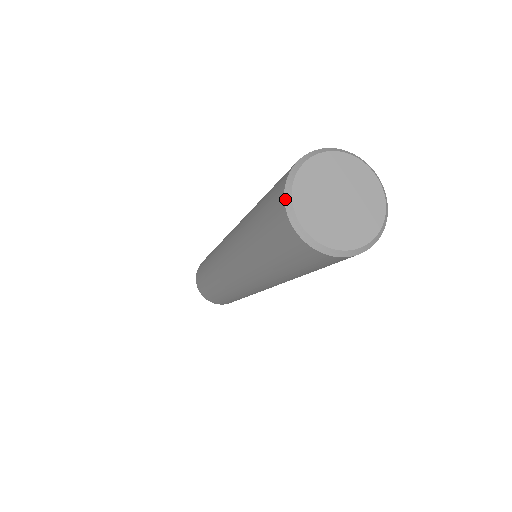
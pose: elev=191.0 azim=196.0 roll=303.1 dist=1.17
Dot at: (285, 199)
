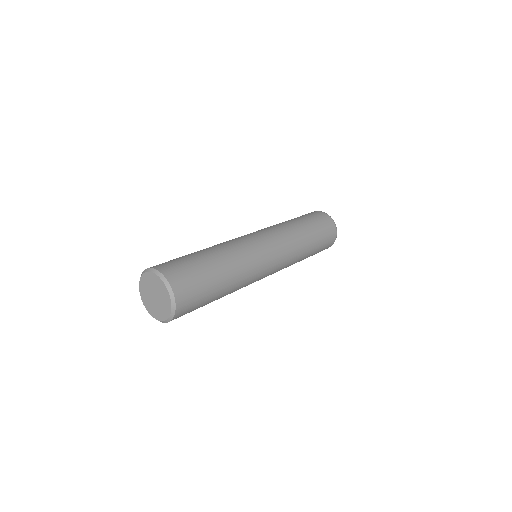
Dot at: (140, 279)
